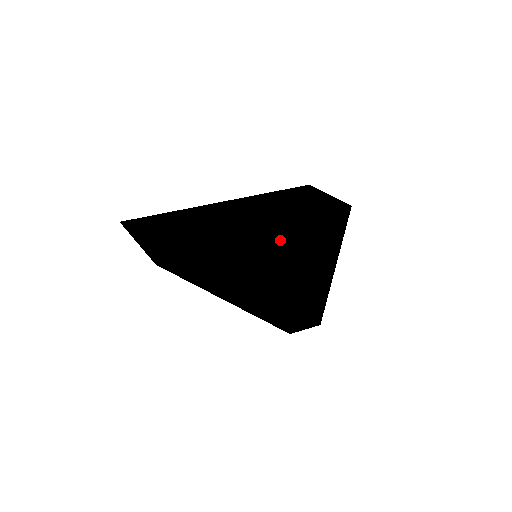
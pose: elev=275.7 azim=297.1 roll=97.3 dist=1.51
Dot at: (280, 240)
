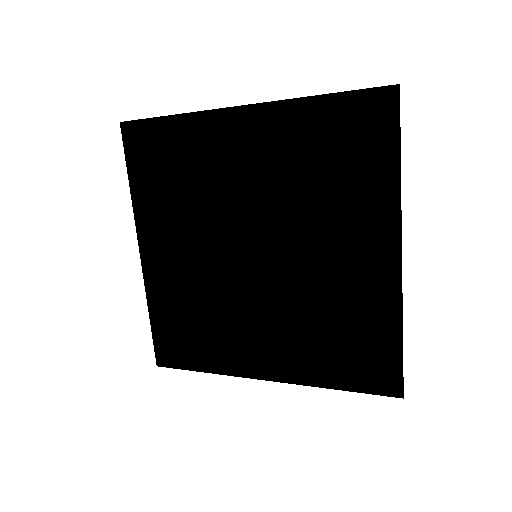
Dot at: occluded
